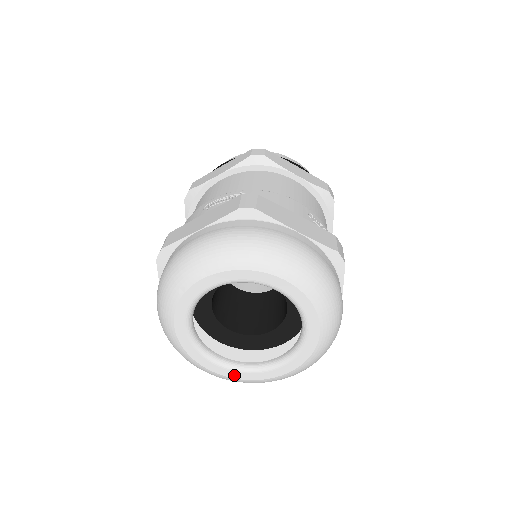
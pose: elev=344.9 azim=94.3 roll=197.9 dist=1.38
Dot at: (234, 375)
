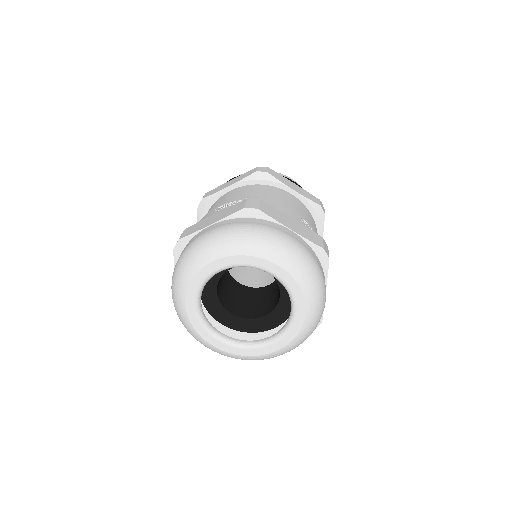
Dot at: (232, 350)
